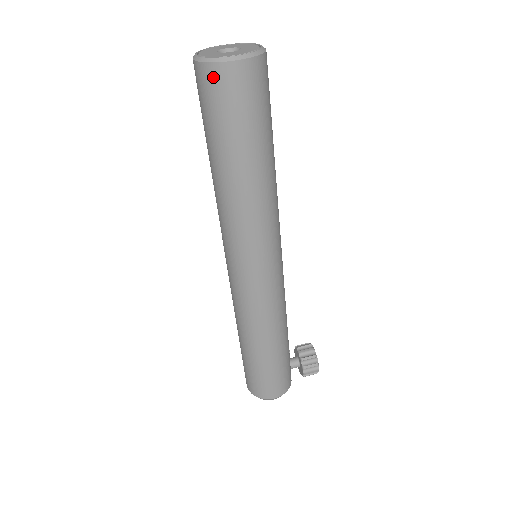
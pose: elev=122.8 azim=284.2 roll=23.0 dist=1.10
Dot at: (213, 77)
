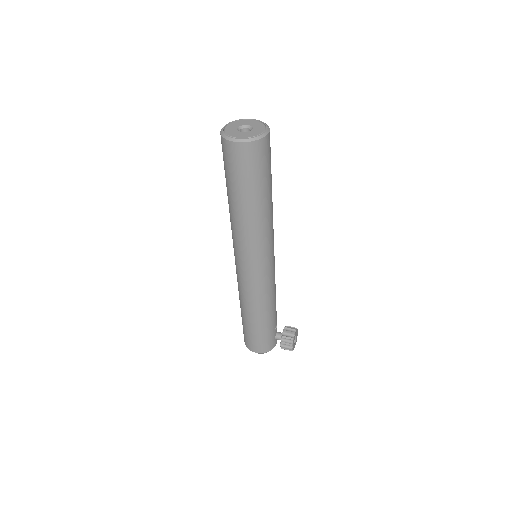
Dot at: (225, 146)
